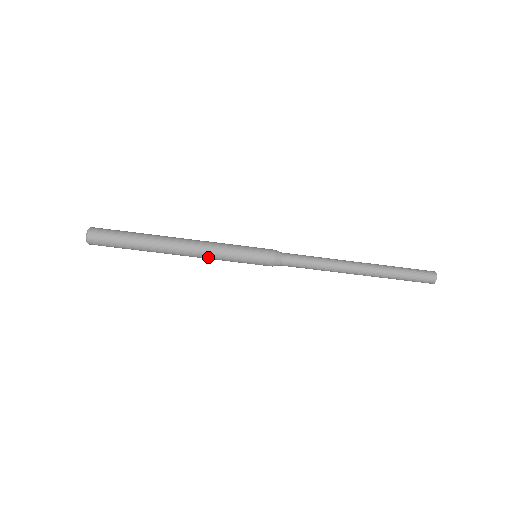
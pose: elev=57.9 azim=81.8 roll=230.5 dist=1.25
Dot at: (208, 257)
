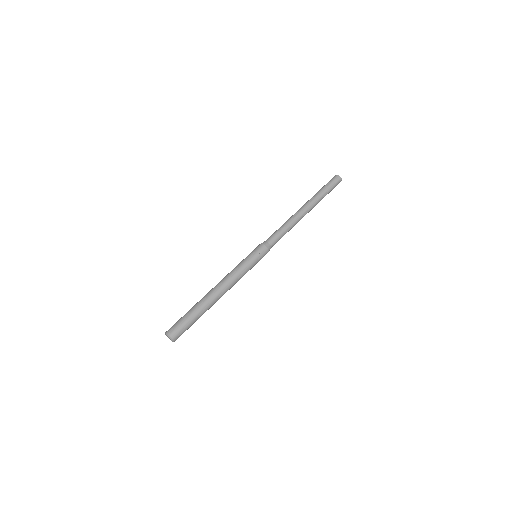
Dot at: (232, 275)
